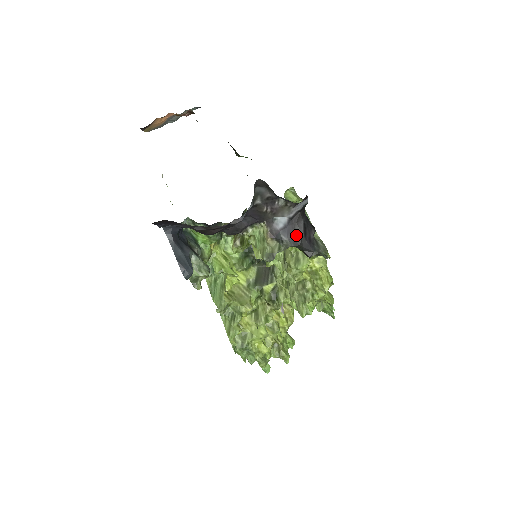
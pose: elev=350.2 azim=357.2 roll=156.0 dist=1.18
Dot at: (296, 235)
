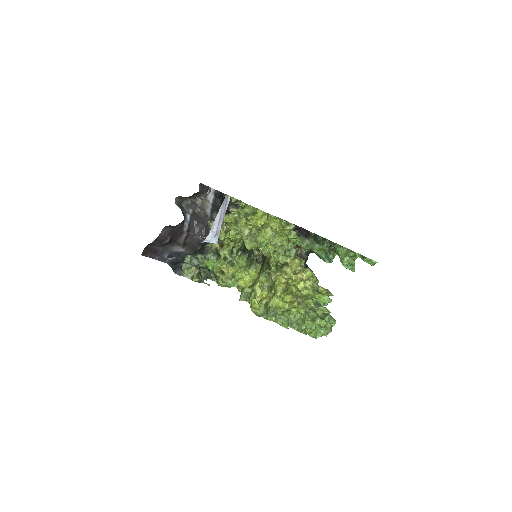
Dot at: (217, 208)
